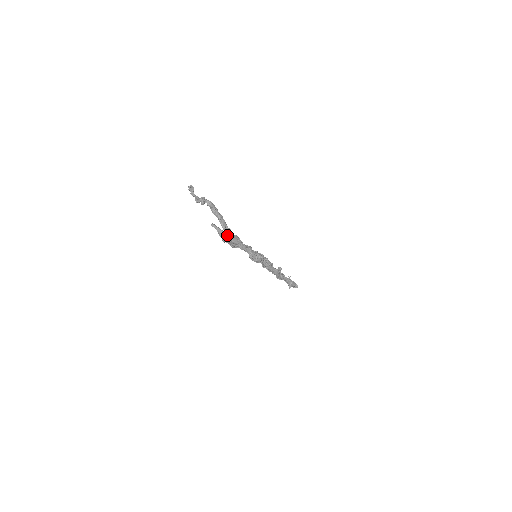
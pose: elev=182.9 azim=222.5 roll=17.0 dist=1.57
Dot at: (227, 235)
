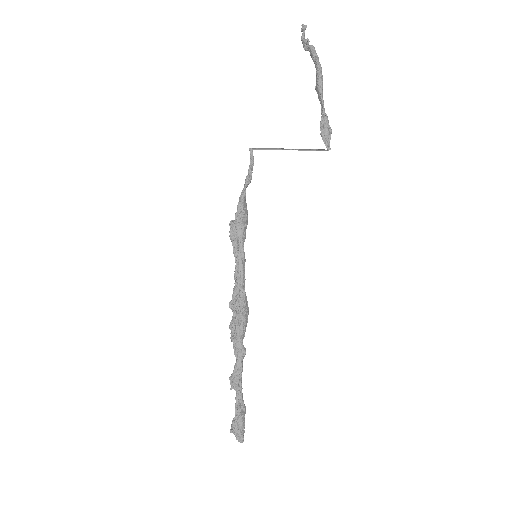
Dot at: (318, 68)
